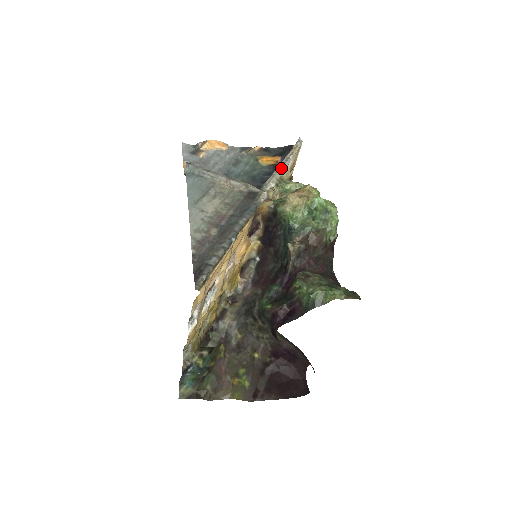
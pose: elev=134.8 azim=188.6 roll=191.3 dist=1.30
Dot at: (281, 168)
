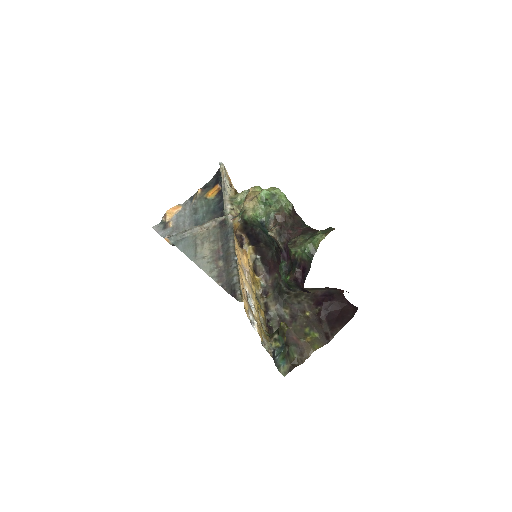
Dot at: (225, 192)
